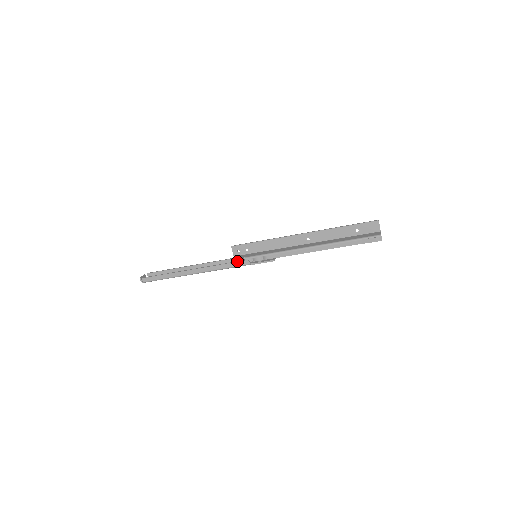
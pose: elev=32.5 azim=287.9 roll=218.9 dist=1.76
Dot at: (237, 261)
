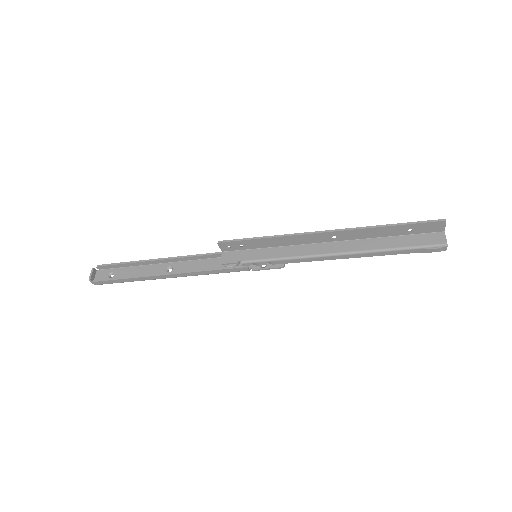
Dot at: (230, 267)
